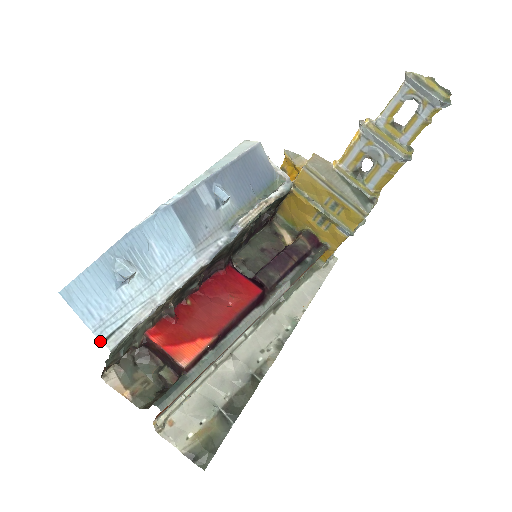
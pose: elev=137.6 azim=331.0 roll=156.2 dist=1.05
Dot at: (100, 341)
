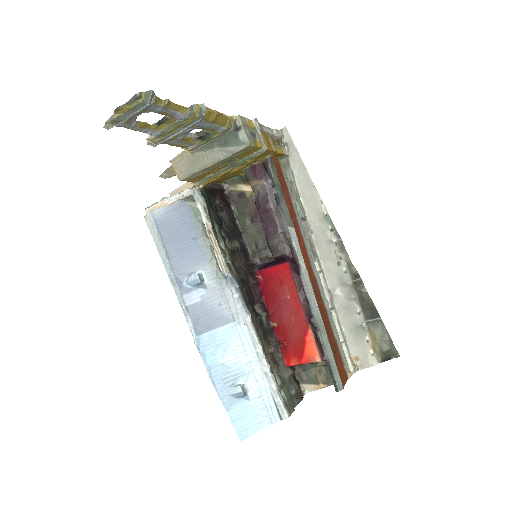
Dot at: (280, 420)
